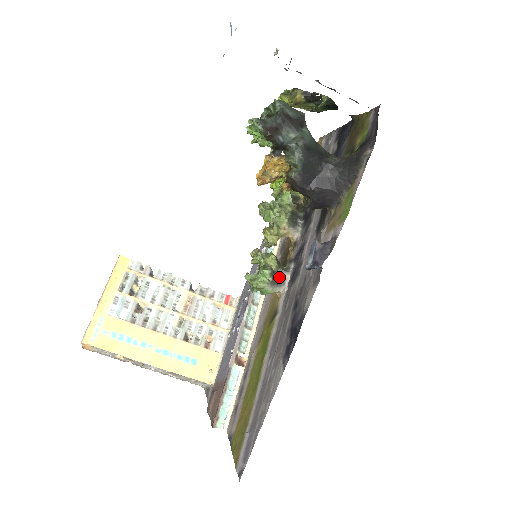
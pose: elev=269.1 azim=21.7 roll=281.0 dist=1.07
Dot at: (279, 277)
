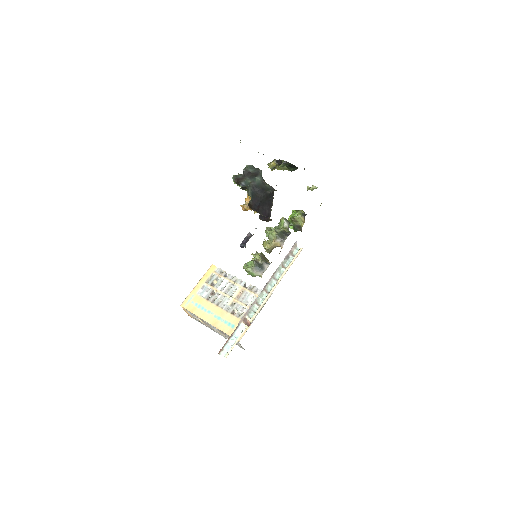
Dot at: (261, 266)
